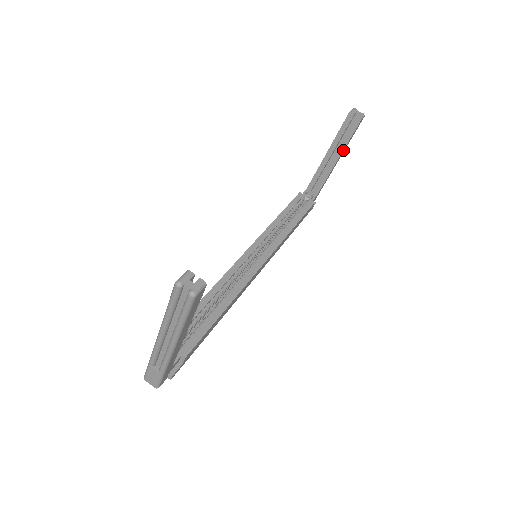
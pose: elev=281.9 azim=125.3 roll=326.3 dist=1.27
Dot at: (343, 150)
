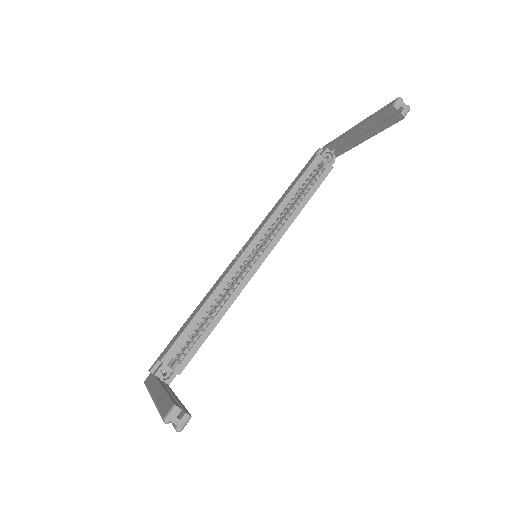
Dot at: (375, 134)
